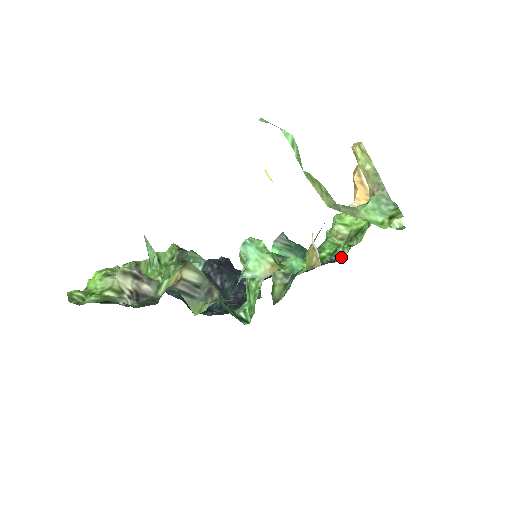
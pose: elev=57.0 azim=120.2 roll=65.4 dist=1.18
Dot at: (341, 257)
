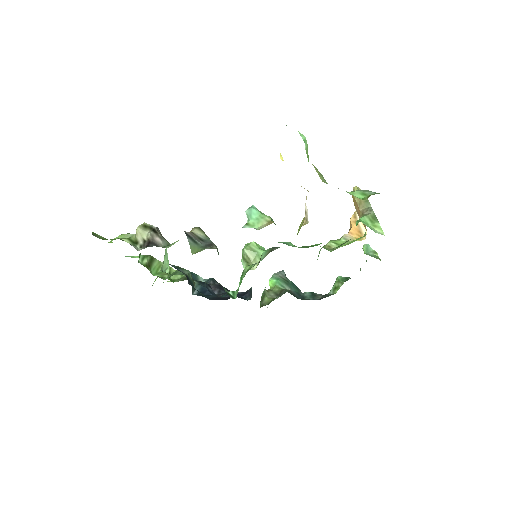
Dot at: (330, 295)
